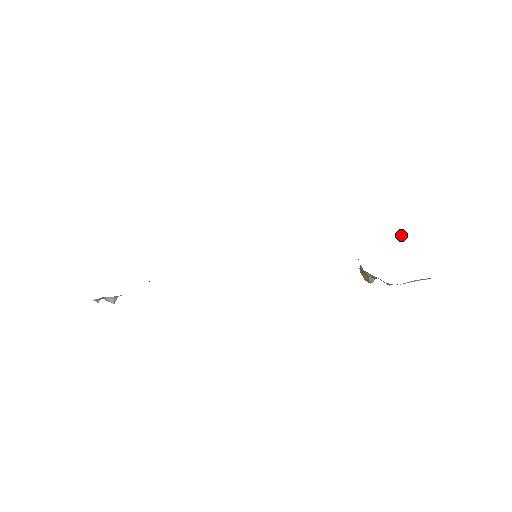
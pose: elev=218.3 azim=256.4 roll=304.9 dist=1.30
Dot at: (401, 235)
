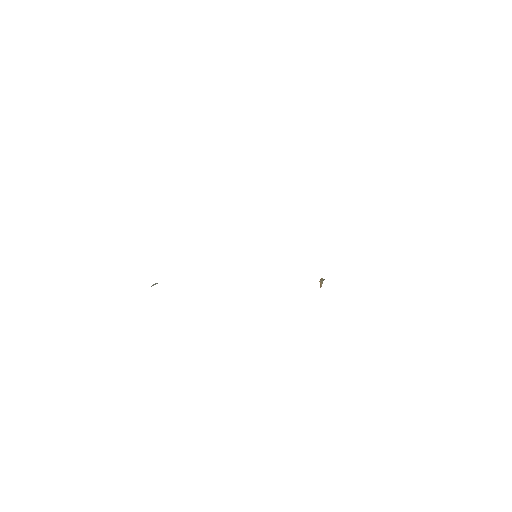
Dot at: occluded
